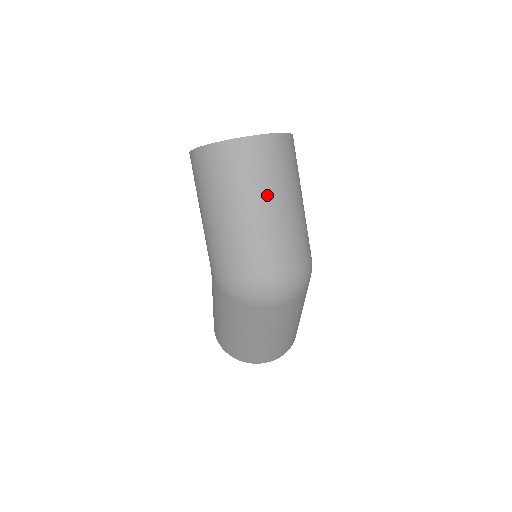
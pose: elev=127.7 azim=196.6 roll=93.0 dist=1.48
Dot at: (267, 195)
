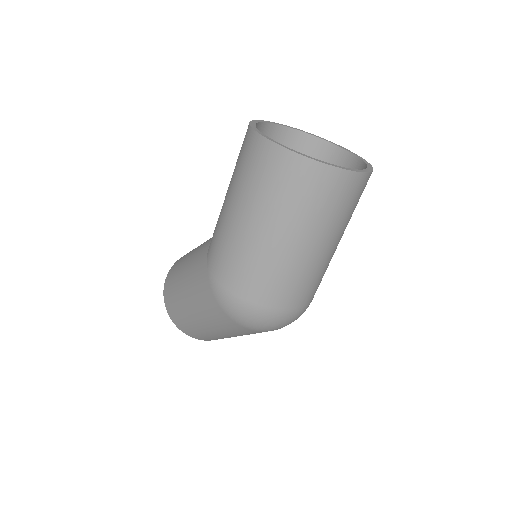
Dot at: (321, 236)
